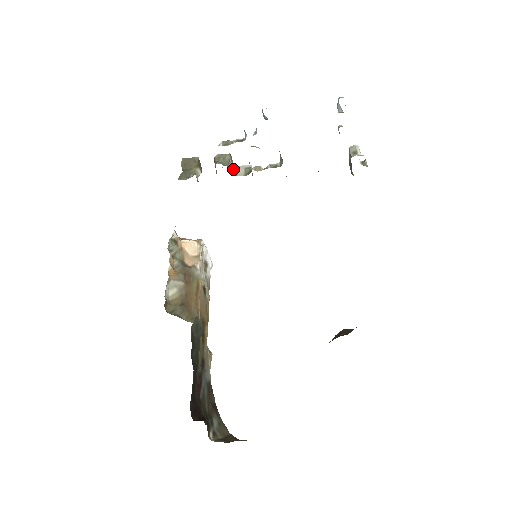
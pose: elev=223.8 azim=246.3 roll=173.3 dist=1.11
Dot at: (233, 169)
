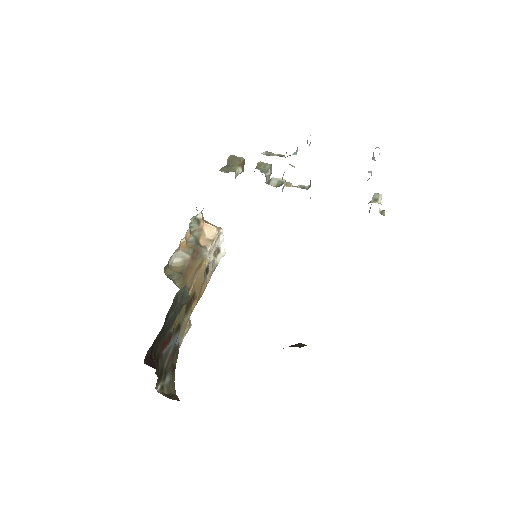
Dot at: (269, 178)
